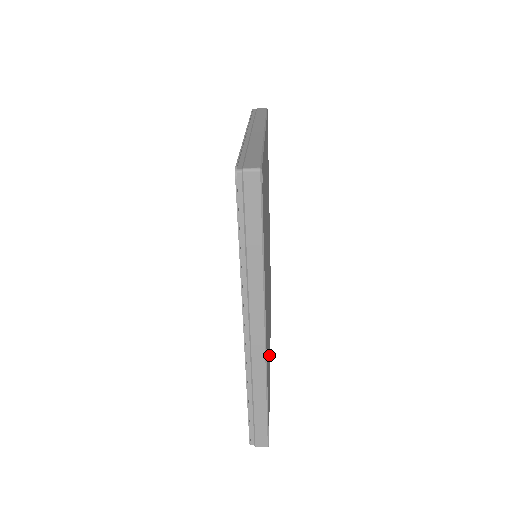
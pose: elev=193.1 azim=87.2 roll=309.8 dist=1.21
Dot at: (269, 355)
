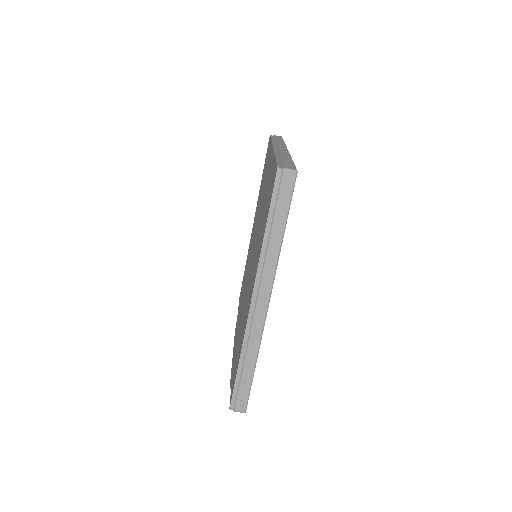
Dot at: occluded
